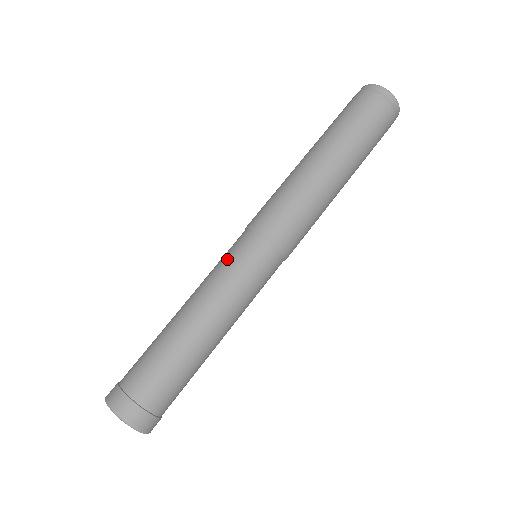
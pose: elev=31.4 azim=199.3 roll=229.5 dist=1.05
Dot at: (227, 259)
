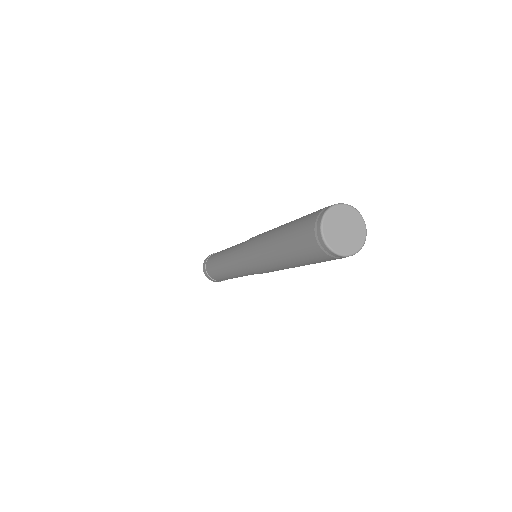
Dot at: (234, 255)
